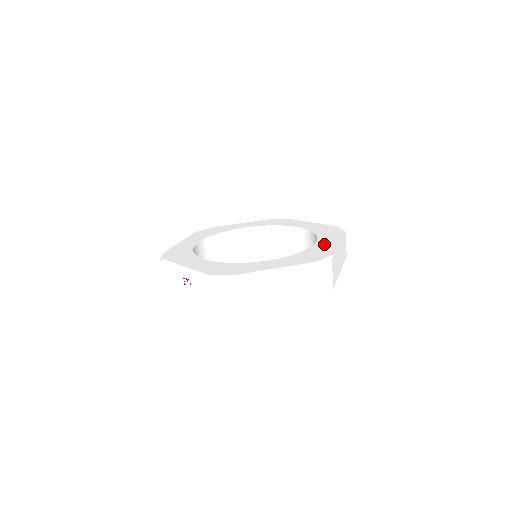
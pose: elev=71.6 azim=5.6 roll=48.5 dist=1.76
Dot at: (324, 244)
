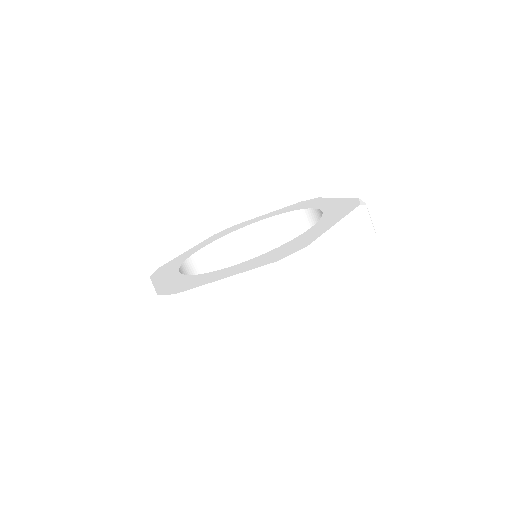
Dot at: (314, 231)
